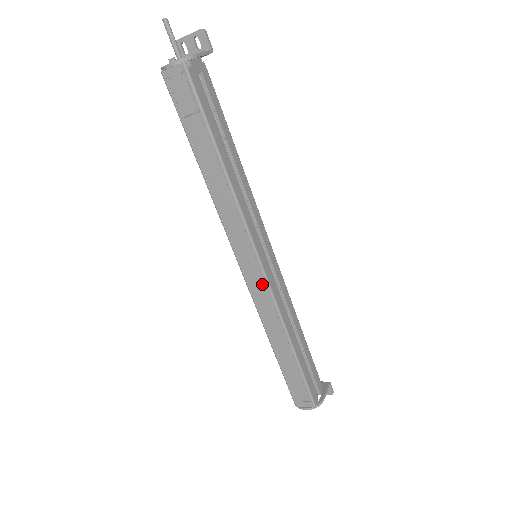
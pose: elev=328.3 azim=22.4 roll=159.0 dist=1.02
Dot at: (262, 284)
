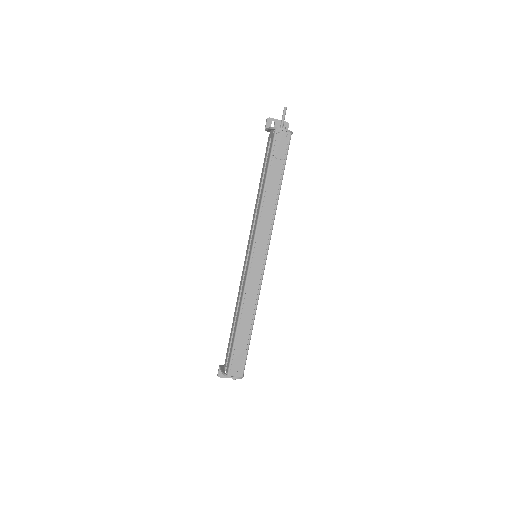
Dot at: (259, 274)
